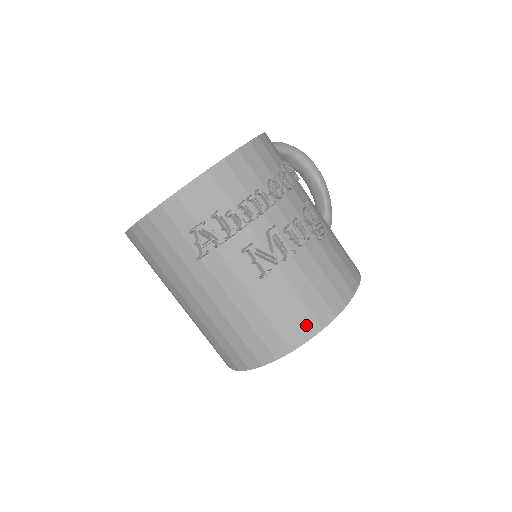
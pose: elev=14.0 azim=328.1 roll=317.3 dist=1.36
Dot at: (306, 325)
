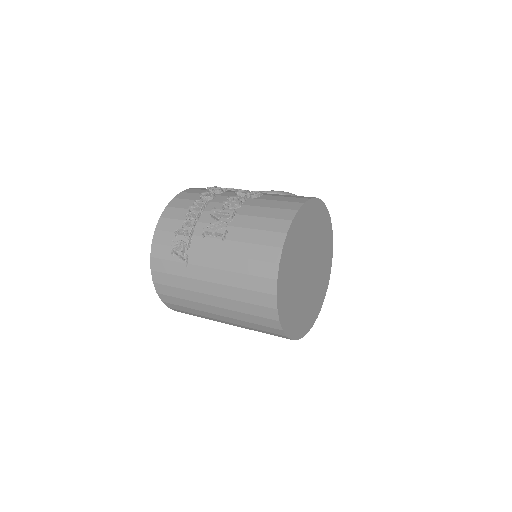
Dot at: (273, 240)
